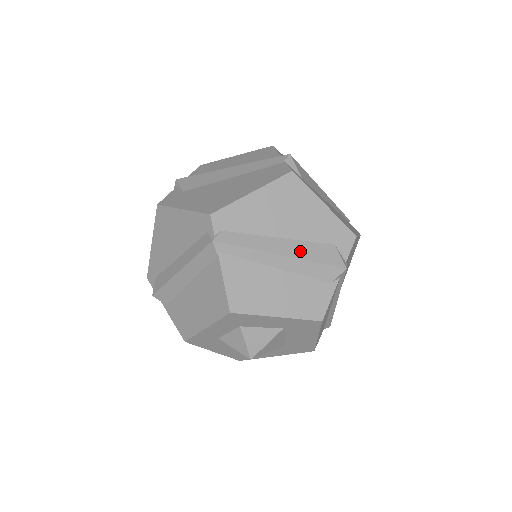
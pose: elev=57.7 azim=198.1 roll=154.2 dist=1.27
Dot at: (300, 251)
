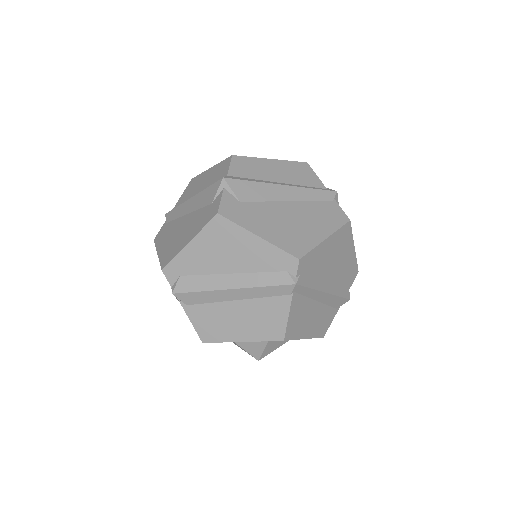
Dot at: (334, 288)
